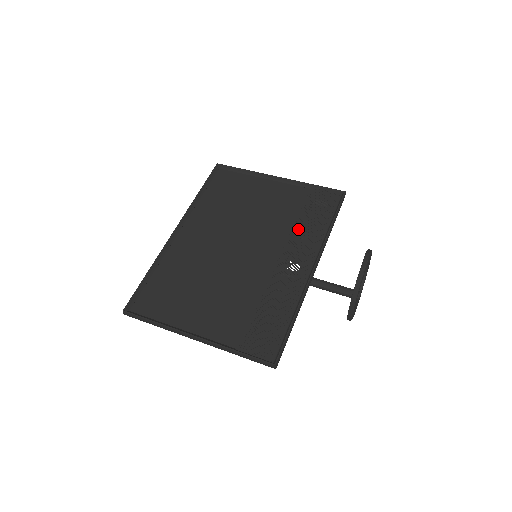
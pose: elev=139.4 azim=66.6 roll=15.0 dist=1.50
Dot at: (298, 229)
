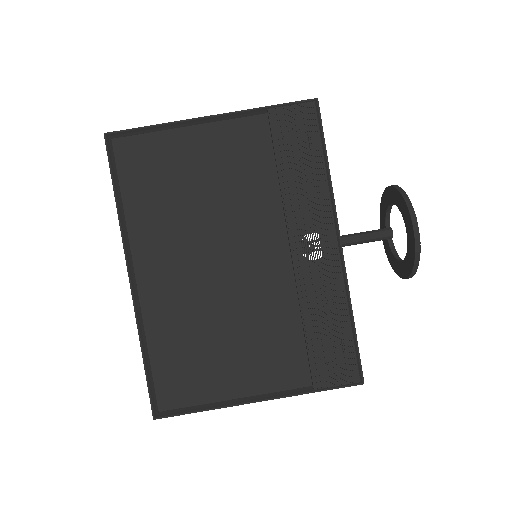
Dot at: (290, 194)
